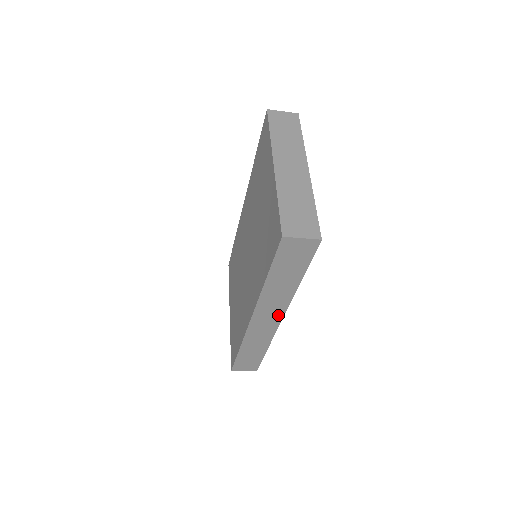
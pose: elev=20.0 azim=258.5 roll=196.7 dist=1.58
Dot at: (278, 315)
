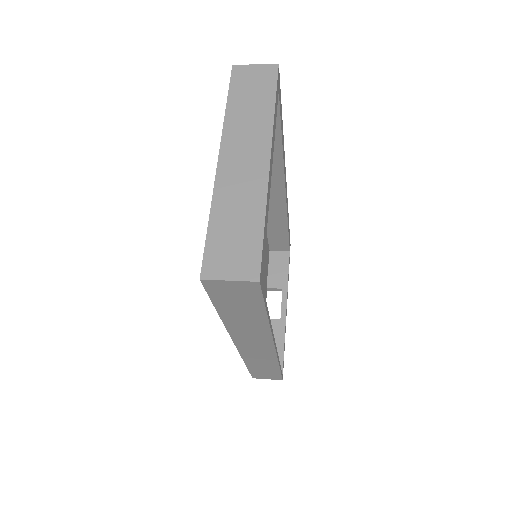
Dot at: (266, 343)
